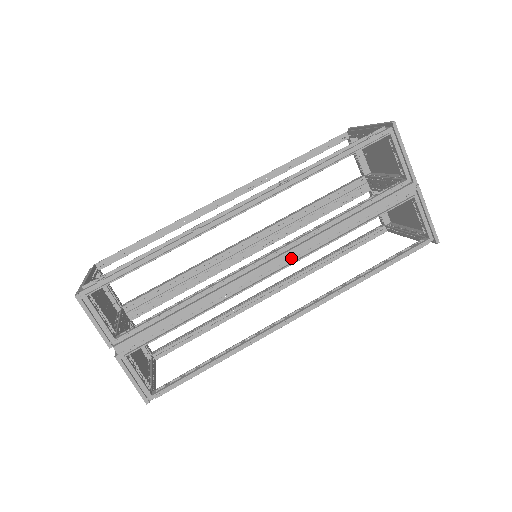
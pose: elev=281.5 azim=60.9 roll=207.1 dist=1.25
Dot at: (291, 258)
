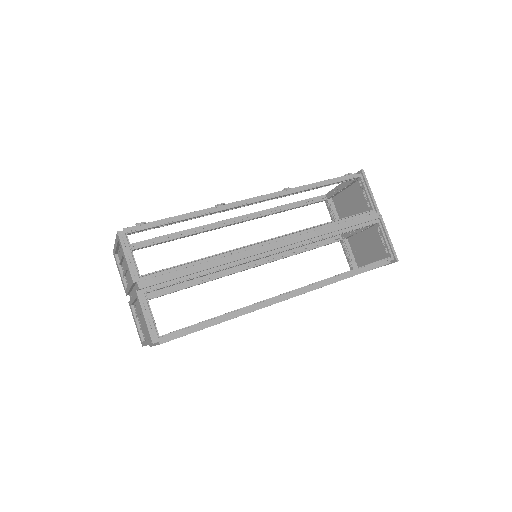
Dot at: (289, 244)
